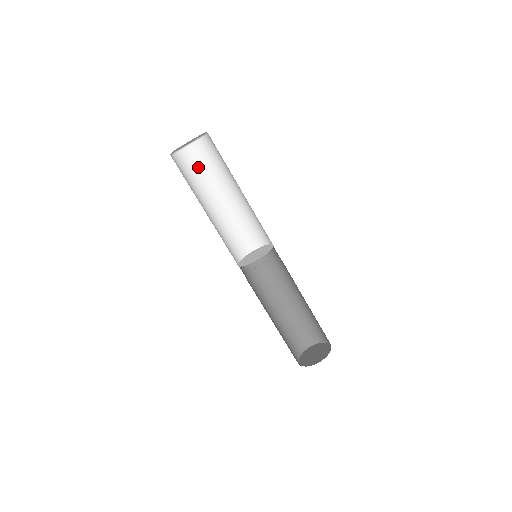
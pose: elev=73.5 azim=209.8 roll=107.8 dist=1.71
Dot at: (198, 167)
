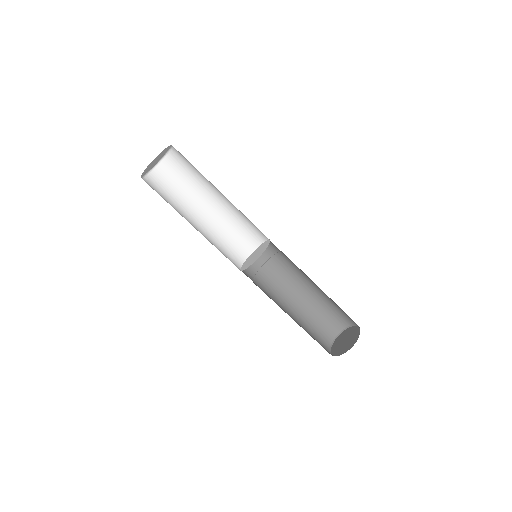
Dot at: (182, 174)
